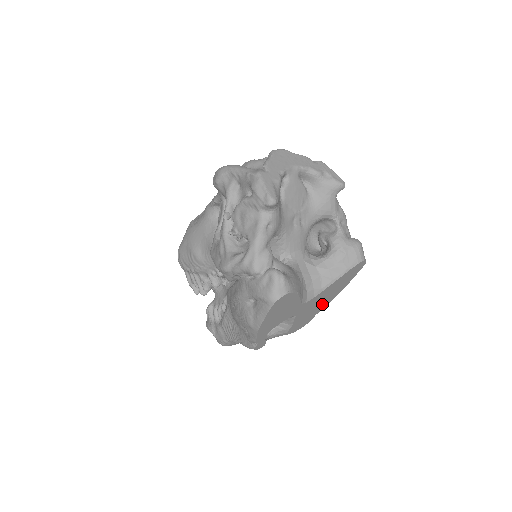
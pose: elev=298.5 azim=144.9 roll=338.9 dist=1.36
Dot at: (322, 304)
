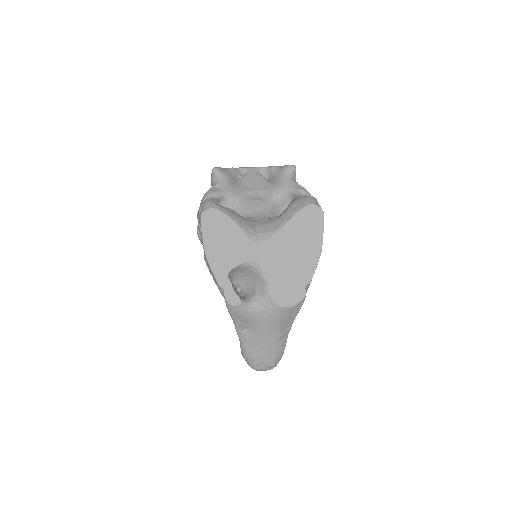
Dot at: (300, 266)
